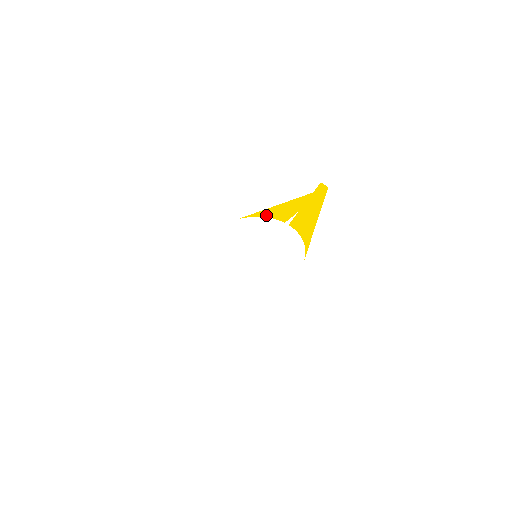
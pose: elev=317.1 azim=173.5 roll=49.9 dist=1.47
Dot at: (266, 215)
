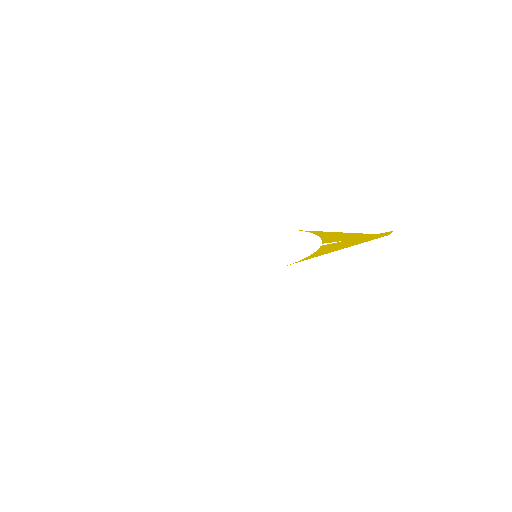
Dot at: (321, 235)
